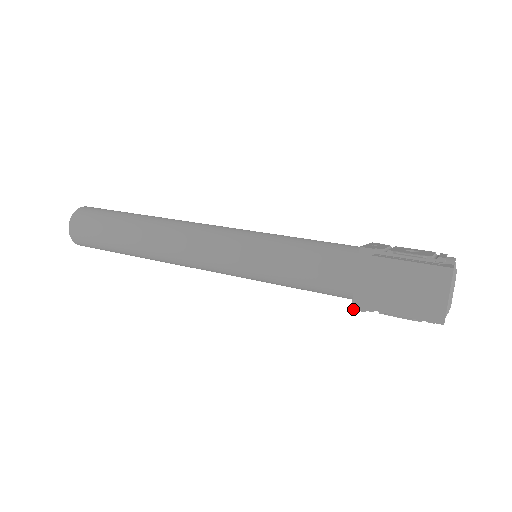
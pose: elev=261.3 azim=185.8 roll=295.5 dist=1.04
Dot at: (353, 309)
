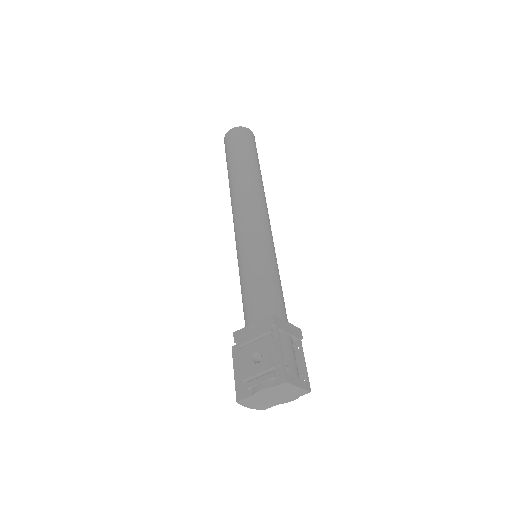
Dot at: occluded
